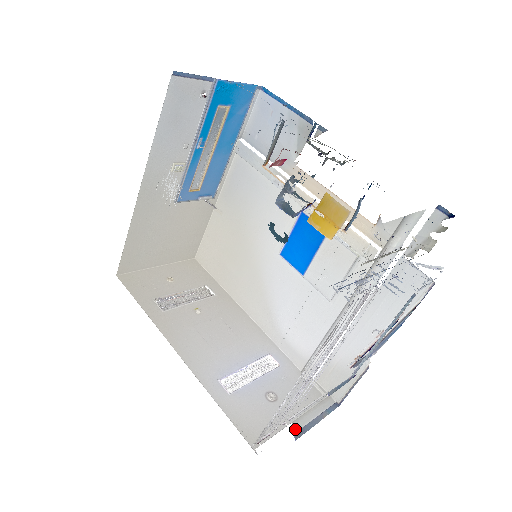
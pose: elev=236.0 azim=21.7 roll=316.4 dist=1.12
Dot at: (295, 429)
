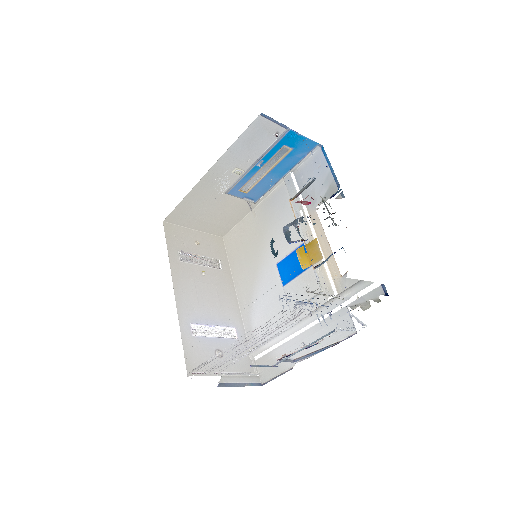
Dot at: (222, 381)
